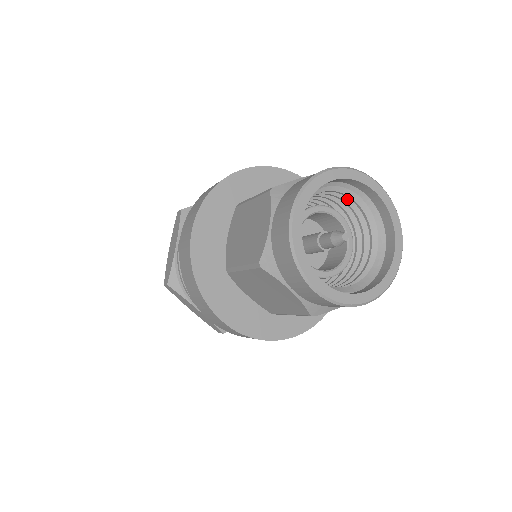
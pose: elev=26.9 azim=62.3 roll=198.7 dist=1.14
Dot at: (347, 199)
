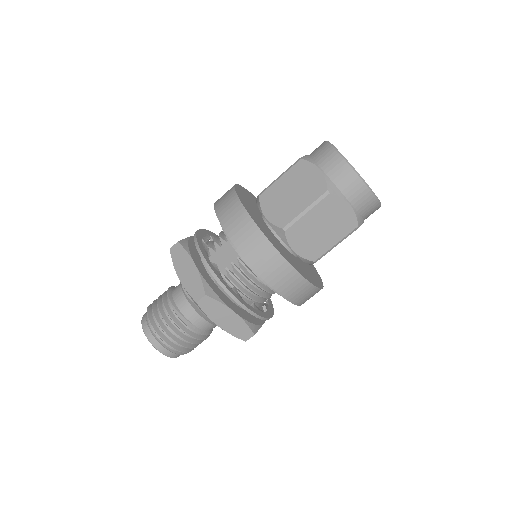
Dot at: occluded
